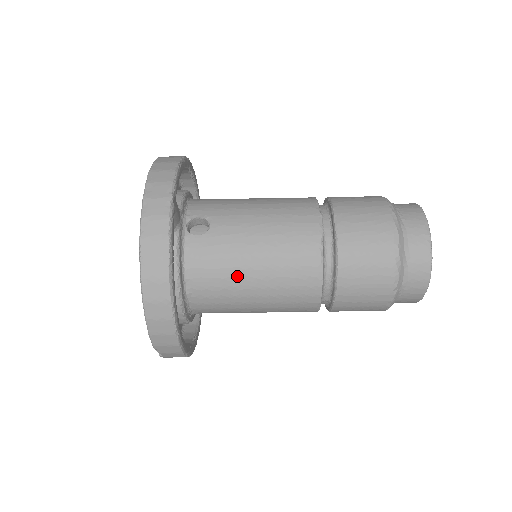
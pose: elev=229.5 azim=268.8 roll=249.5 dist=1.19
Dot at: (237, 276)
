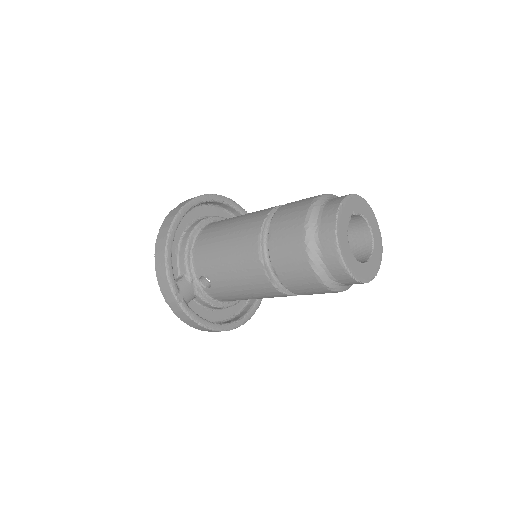
Dot at: (245, 299)
